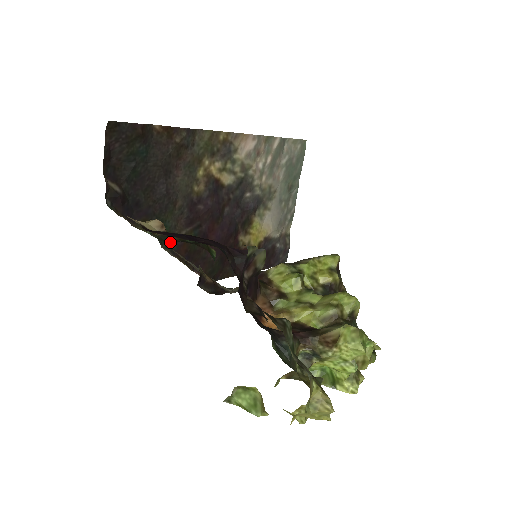
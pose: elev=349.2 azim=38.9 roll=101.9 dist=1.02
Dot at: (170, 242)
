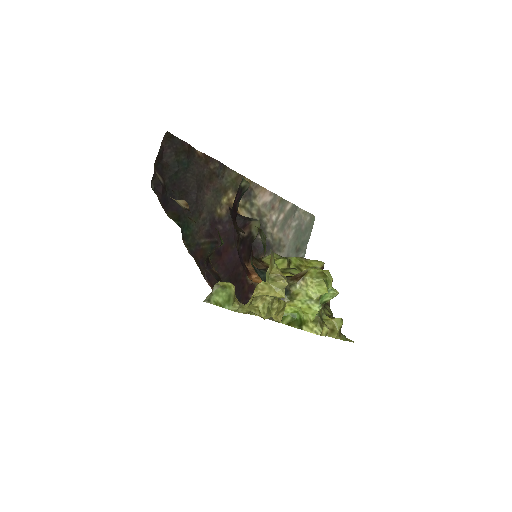
Dot at: (190, 243)
